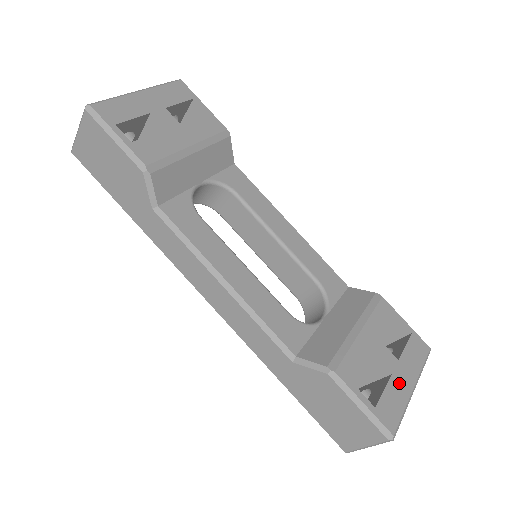
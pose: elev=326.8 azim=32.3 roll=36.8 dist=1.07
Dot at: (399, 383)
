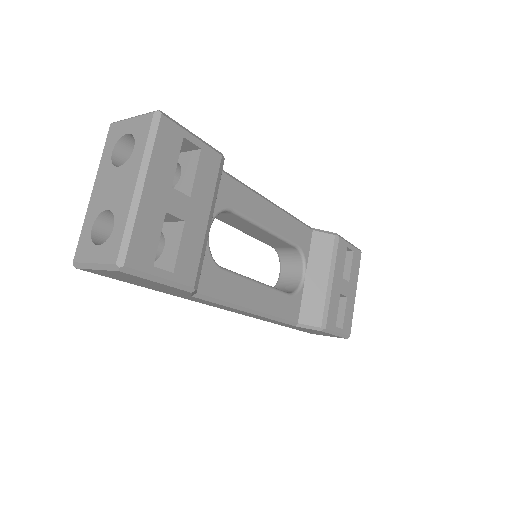
Dot at: (350, 299)
